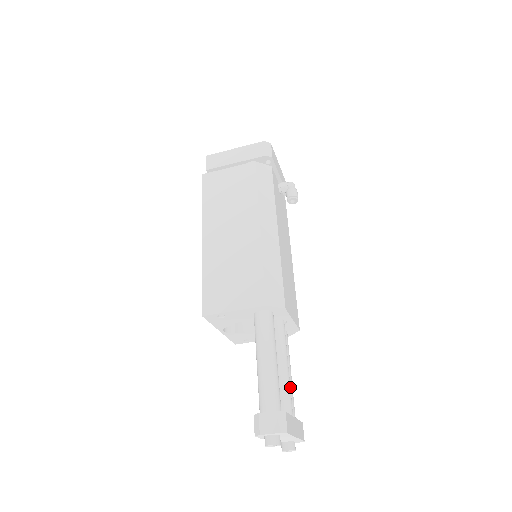
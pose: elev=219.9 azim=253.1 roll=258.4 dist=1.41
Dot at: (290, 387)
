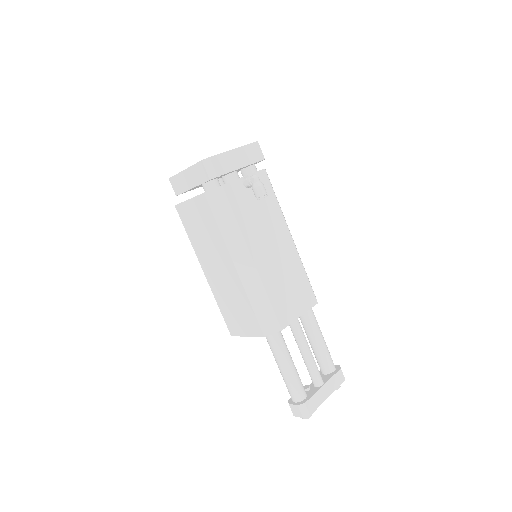
Dot at: (322, 350)
